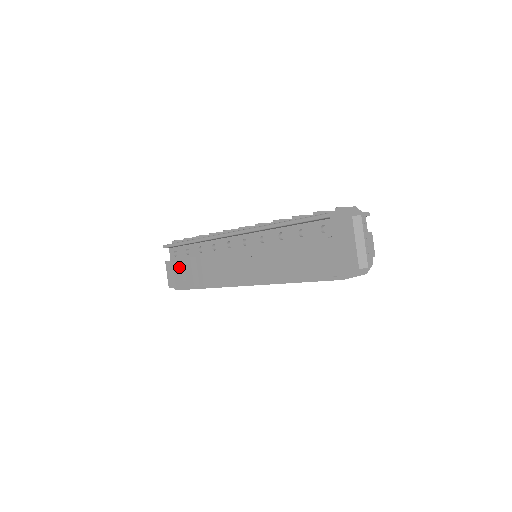
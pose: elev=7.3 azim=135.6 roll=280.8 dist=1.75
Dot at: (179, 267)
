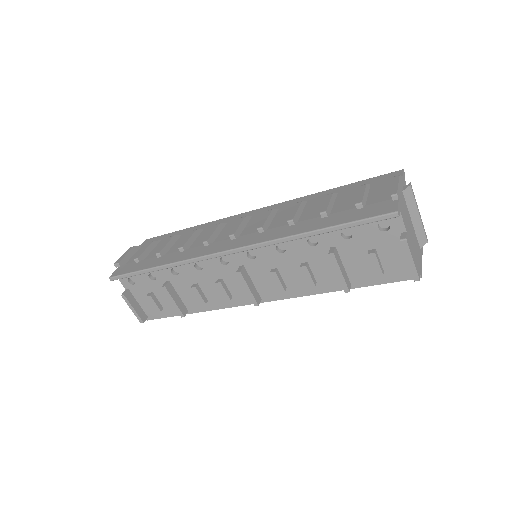
Dot at: (147, 297)
